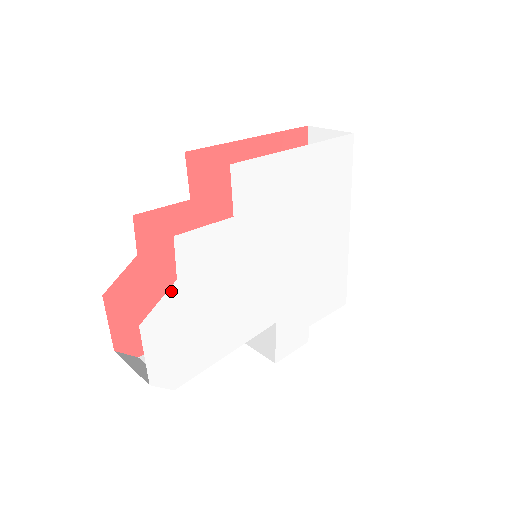
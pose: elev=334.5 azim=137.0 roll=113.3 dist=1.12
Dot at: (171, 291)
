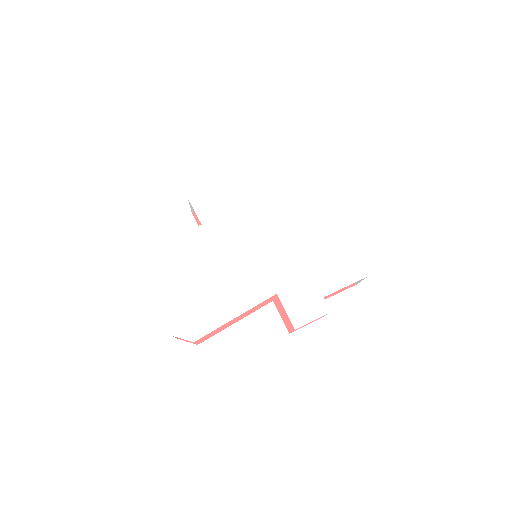
Dot at: (170, 273)
